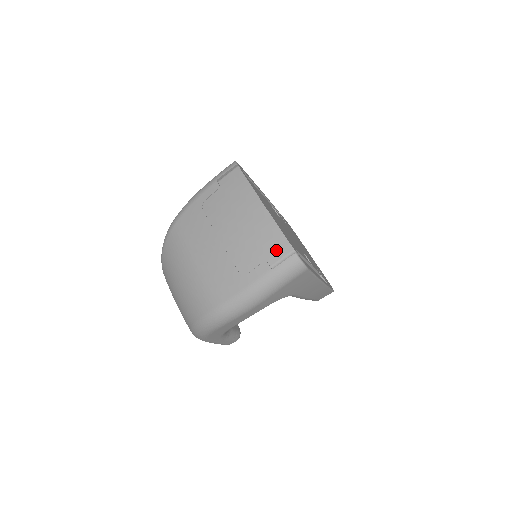
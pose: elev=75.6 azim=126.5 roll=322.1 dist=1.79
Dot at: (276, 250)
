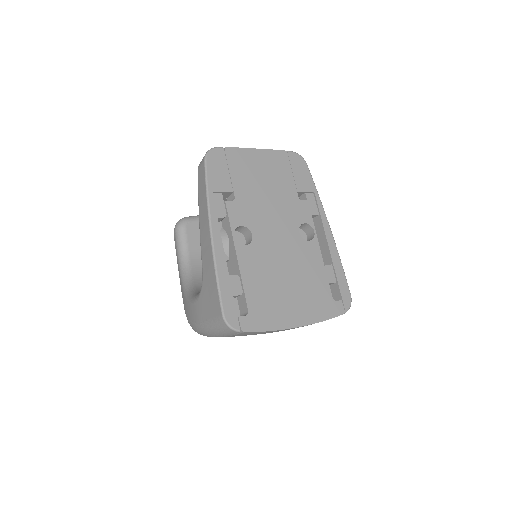
Dot at: occluded
